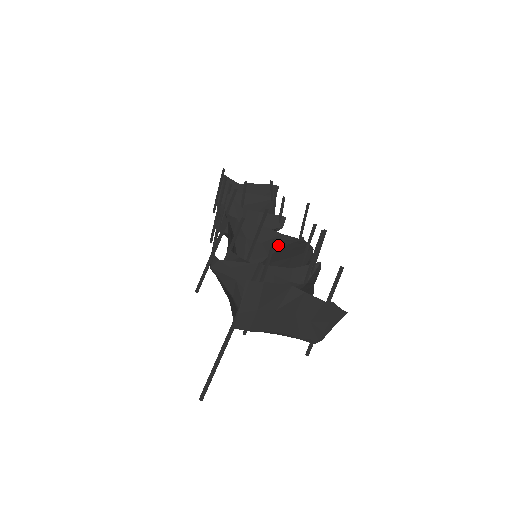
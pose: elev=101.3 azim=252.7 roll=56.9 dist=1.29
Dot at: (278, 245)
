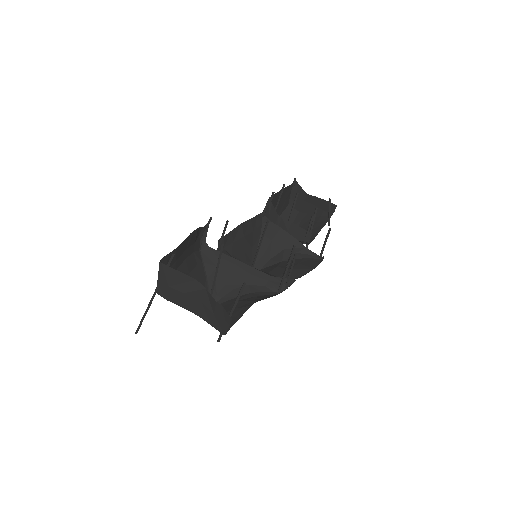
Dot at: (296, 256)
